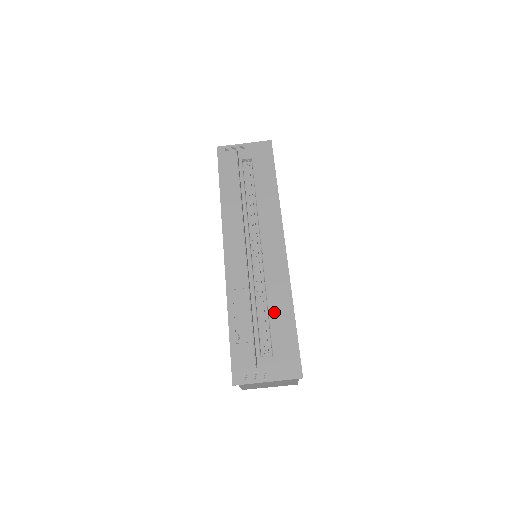
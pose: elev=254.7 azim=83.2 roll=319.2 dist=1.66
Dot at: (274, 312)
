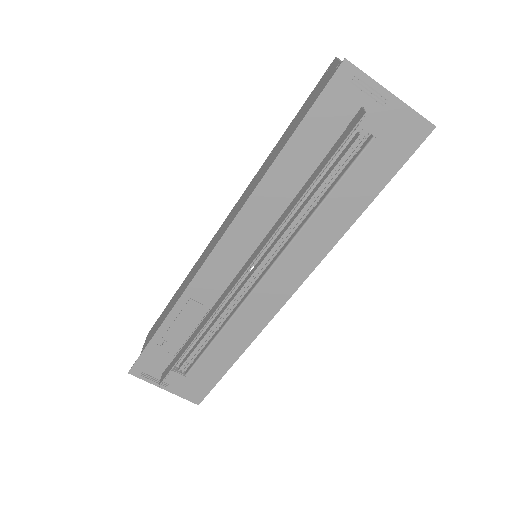
Dot at: (218, 347)
